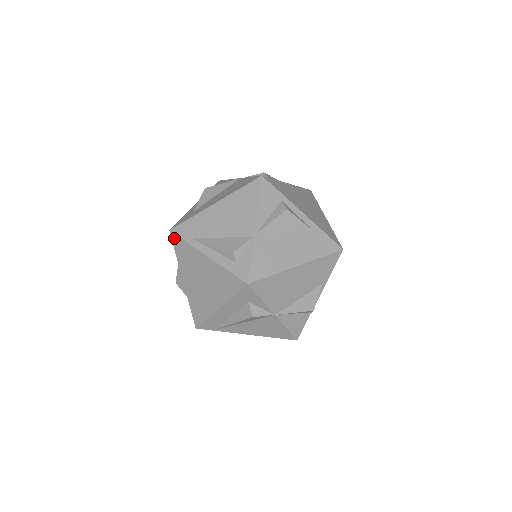
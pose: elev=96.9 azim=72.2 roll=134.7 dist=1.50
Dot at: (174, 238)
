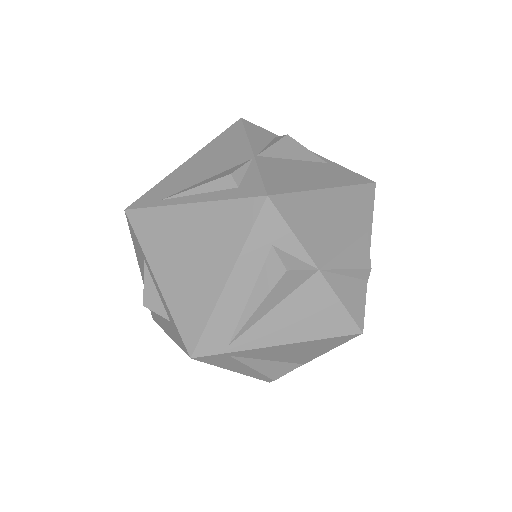
Dot at: (133, 216)
